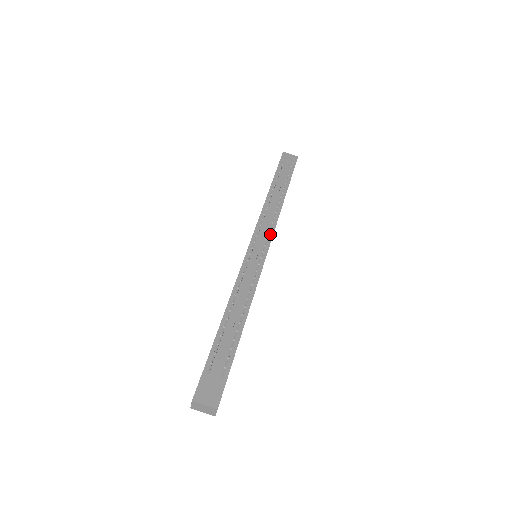
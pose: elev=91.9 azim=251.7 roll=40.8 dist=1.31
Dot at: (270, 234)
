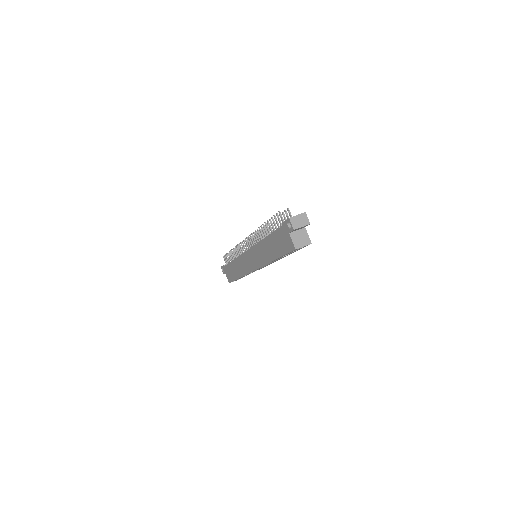
Dot at: occluded
